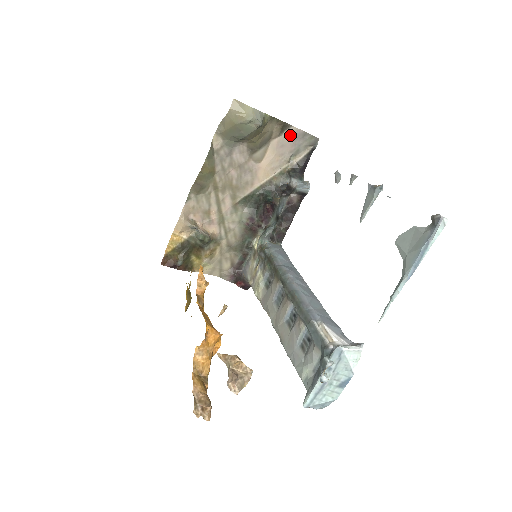
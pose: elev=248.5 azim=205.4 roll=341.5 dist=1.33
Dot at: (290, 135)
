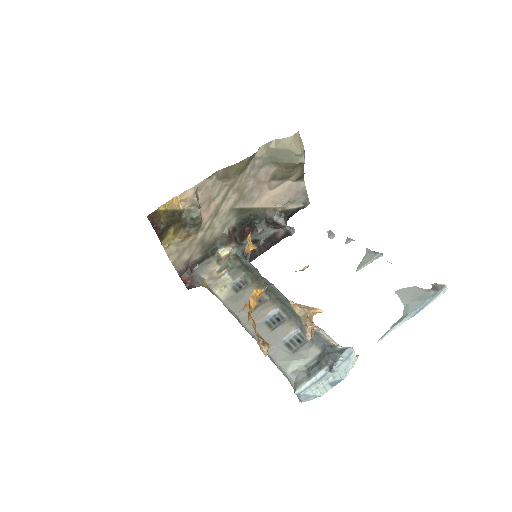
Dot at: (299, 186)
